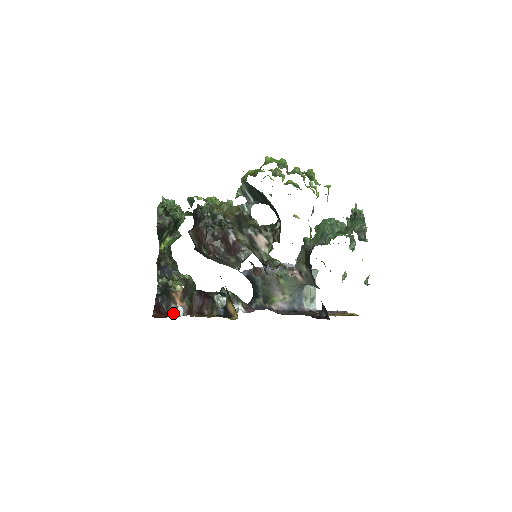
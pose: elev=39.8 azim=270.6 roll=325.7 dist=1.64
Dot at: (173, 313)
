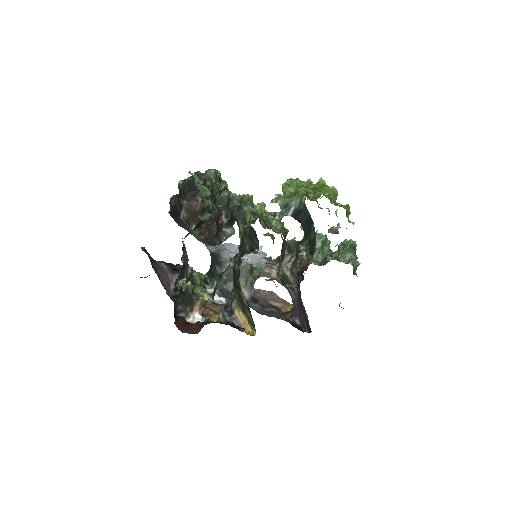
Dot at: (186, 318)
